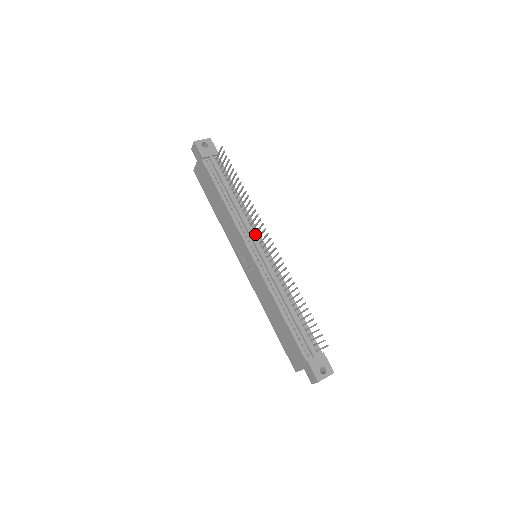
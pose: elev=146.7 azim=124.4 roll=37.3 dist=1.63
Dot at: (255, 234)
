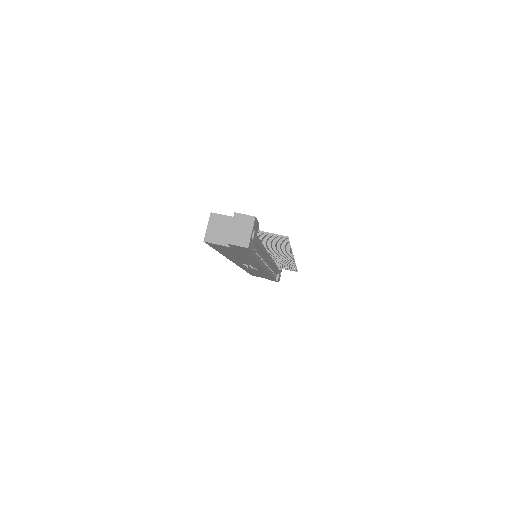
Dot at: (267, 251)
